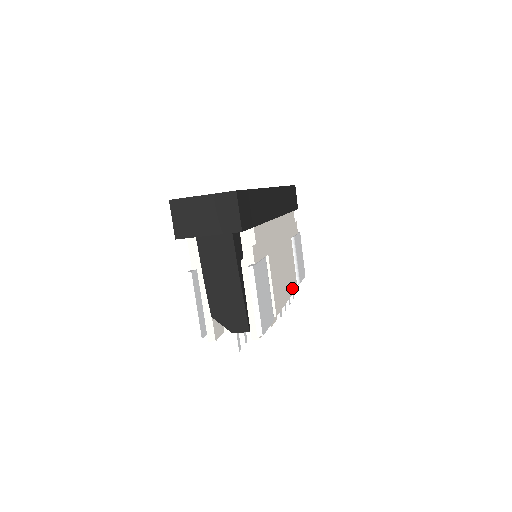
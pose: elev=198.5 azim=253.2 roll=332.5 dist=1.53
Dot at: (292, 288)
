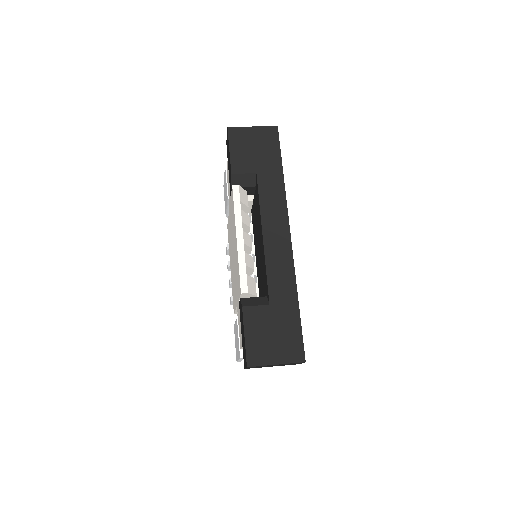
Dot at: occluded
